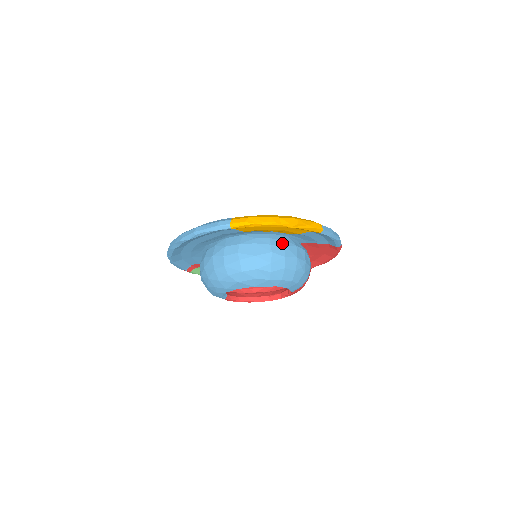
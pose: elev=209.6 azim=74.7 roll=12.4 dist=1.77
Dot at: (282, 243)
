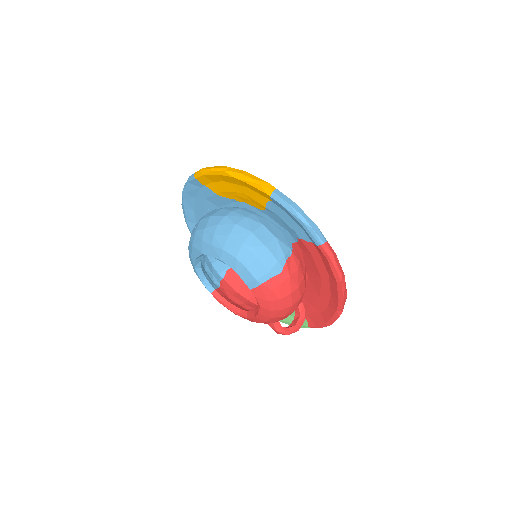
Dot at: (246, 214)
